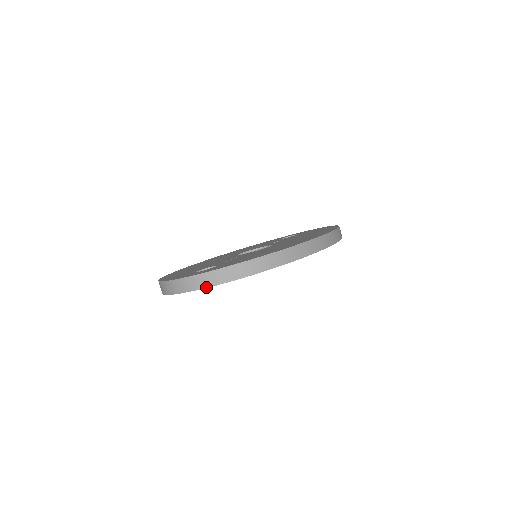
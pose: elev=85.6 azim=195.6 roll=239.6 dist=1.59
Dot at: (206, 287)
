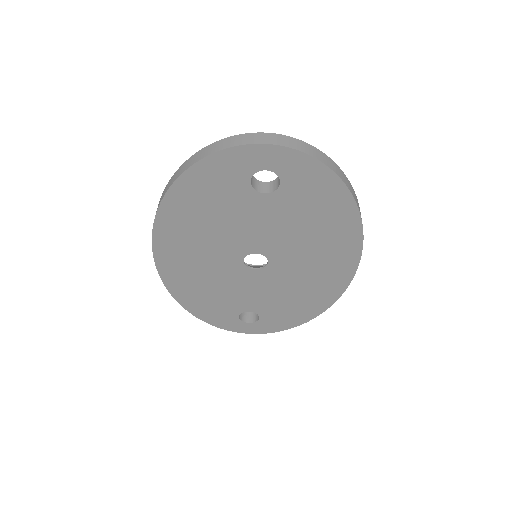
Dot at: (296, 149)
